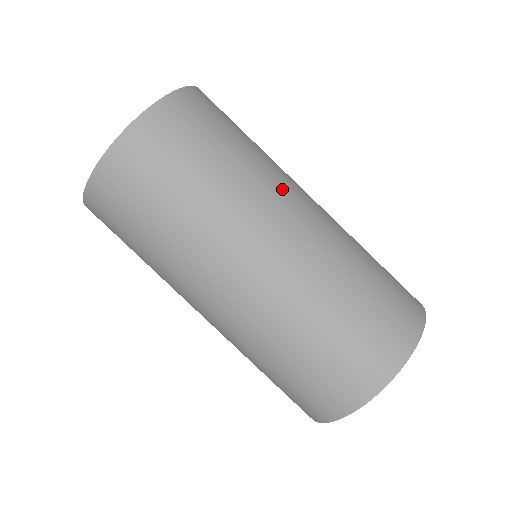
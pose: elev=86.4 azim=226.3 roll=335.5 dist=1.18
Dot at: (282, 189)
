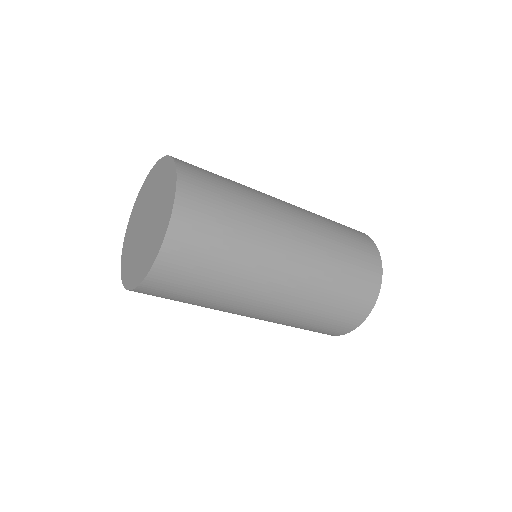
Dot at: (252, 297)
